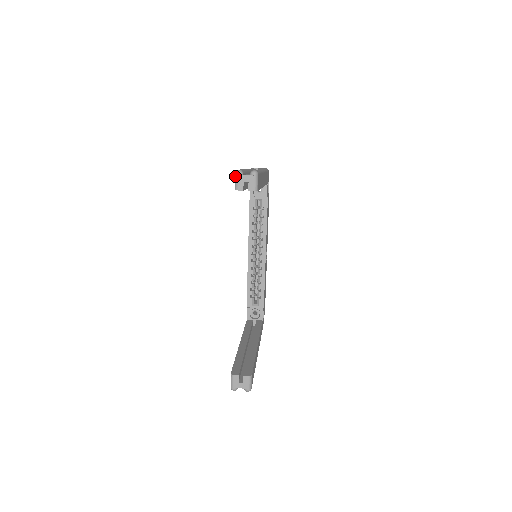
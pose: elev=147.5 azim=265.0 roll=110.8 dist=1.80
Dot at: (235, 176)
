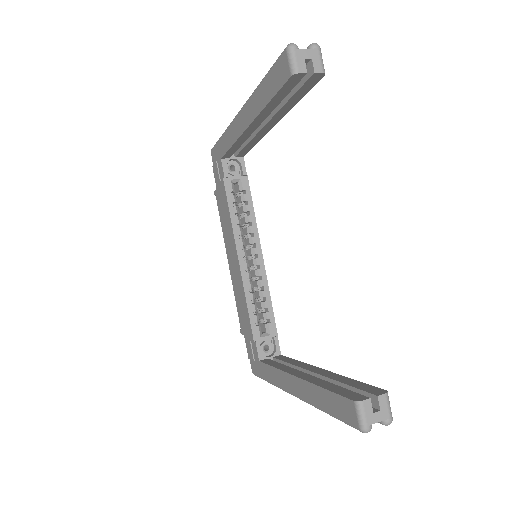
Dot at: (289, 52)
